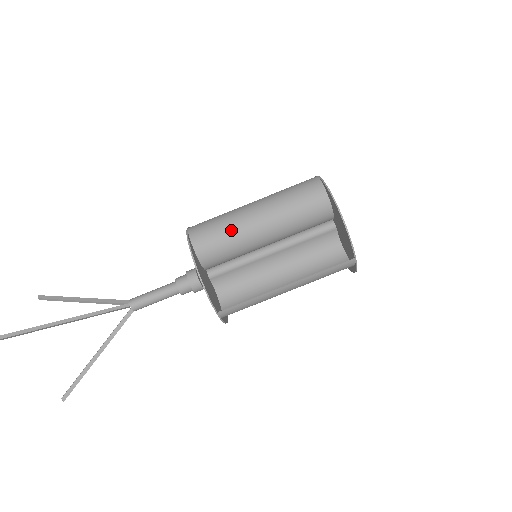
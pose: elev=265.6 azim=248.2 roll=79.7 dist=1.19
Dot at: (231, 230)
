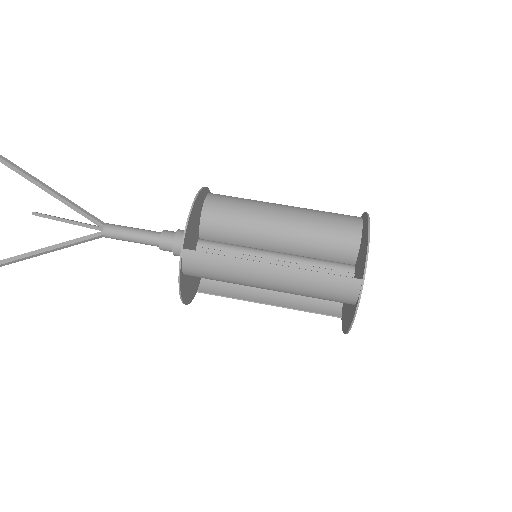
Dot at: (251, 204)
